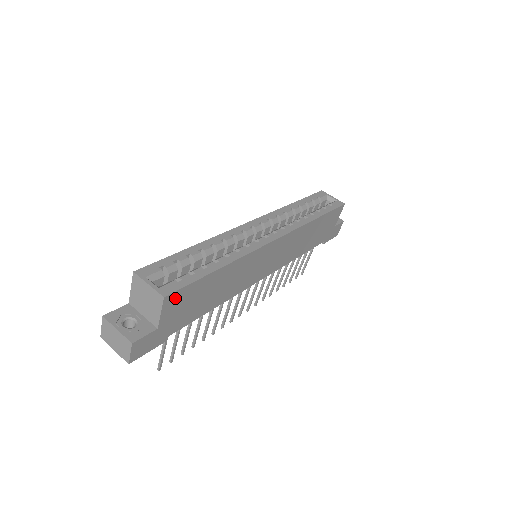
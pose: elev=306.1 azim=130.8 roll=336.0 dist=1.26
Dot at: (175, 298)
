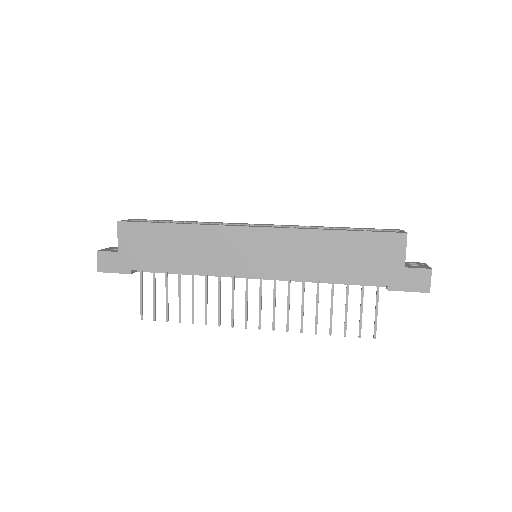
Dot at: (129, 229)
